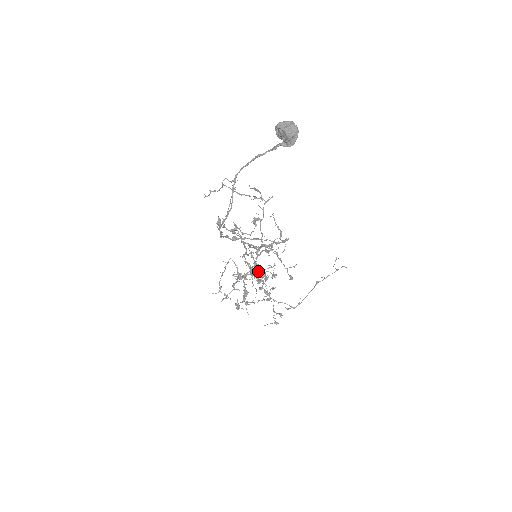
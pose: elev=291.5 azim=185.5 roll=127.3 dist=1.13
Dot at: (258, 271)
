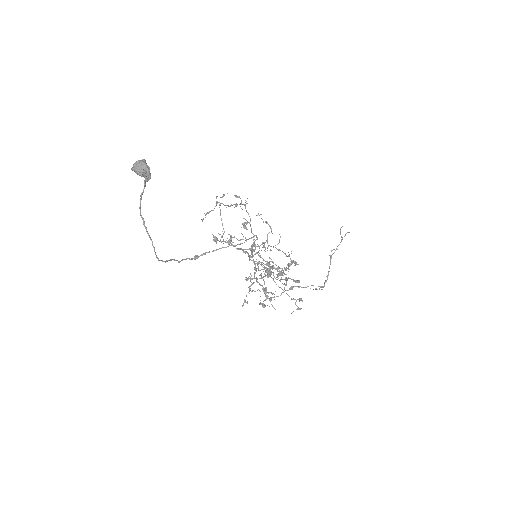
Dot at: (262, 269)
